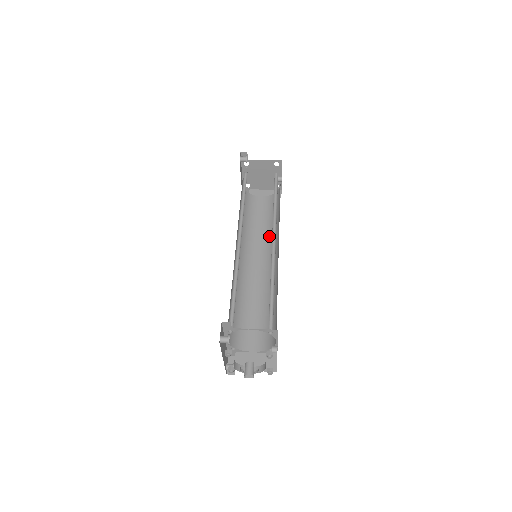
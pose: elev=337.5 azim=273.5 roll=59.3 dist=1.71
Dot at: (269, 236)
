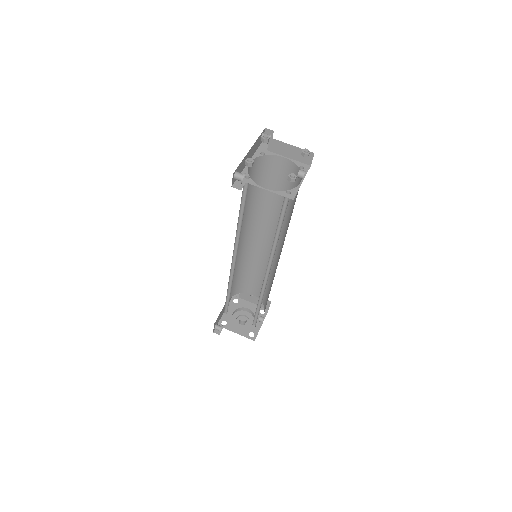
Dot at: occluded
